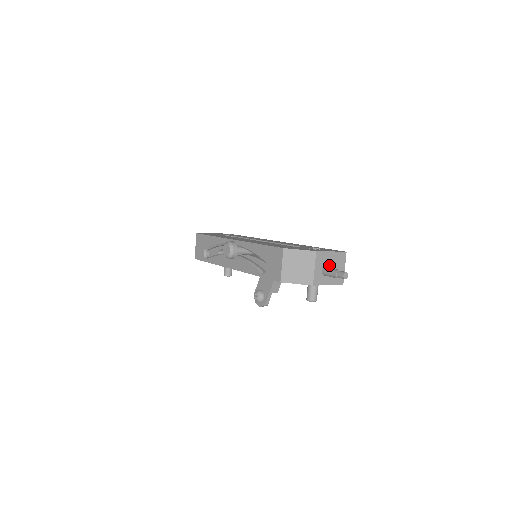
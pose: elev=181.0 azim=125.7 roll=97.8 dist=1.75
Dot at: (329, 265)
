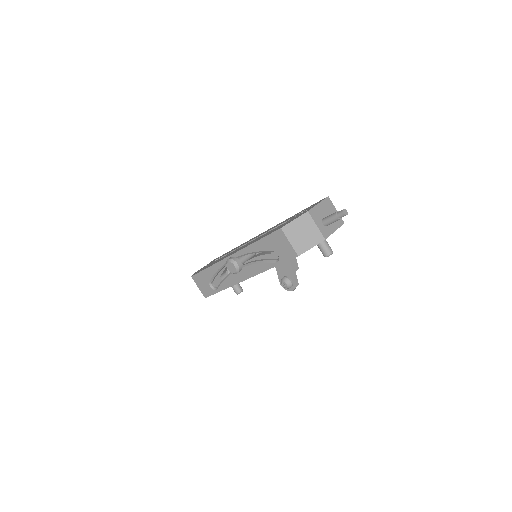
Dot at: (324, 215)
